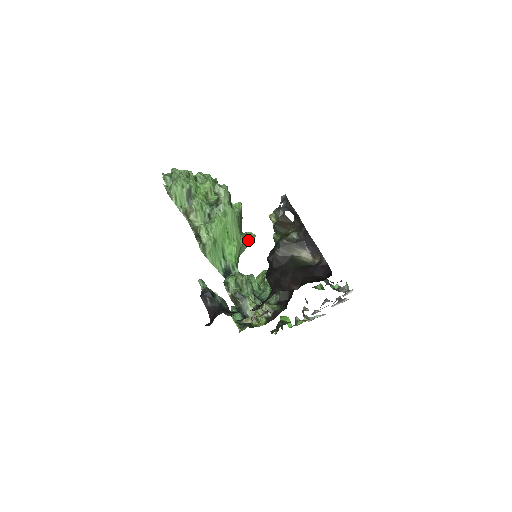
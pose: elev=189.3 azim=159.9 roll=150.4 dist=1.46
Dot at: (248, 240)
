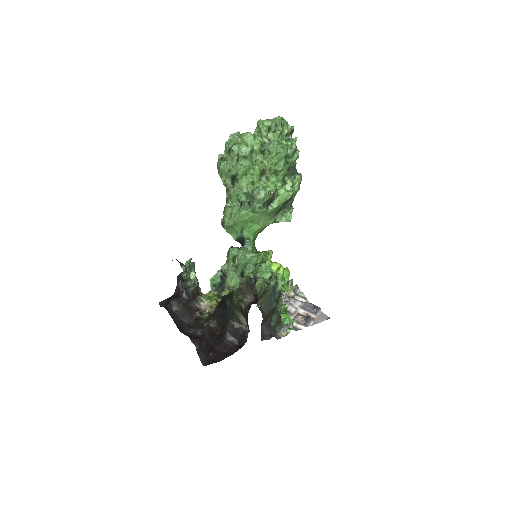
Dot at: occluded
